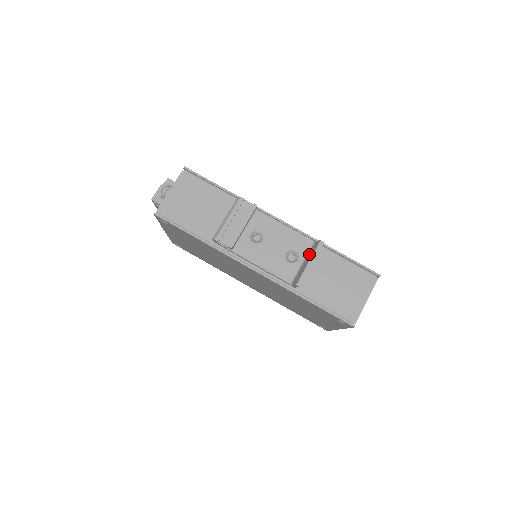
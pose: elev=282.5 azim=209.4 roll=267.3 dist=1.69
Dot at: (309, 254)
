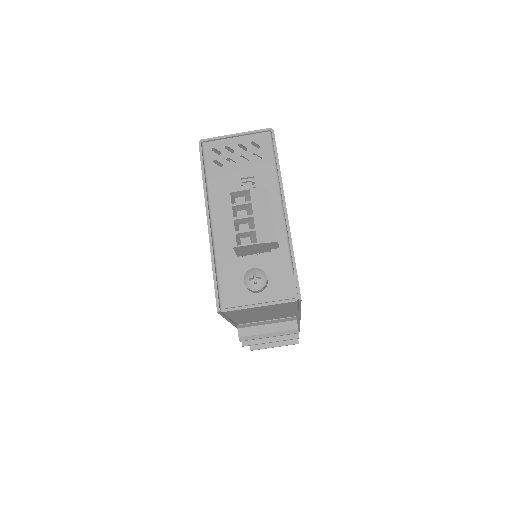
Dot at: occluded
